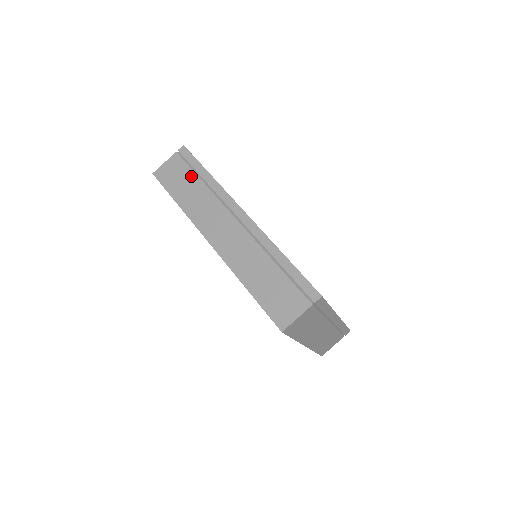
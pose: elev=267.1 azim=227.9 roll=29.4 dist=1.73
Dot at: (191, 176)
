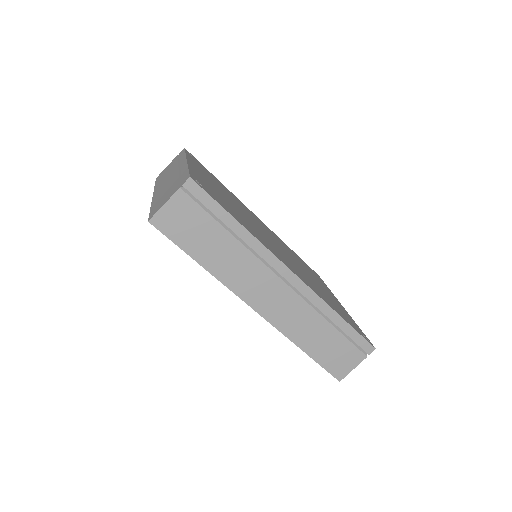
Dot at: (213, 227)
